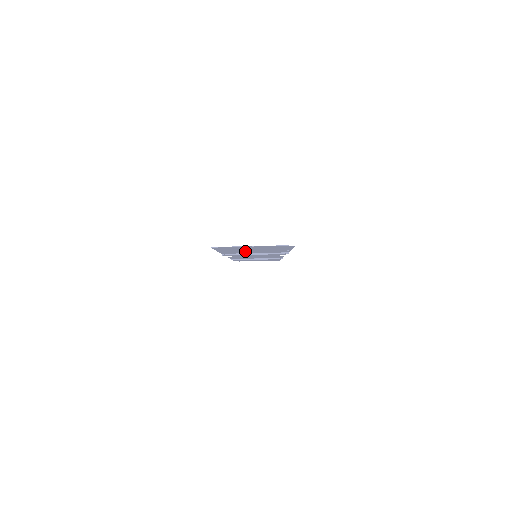
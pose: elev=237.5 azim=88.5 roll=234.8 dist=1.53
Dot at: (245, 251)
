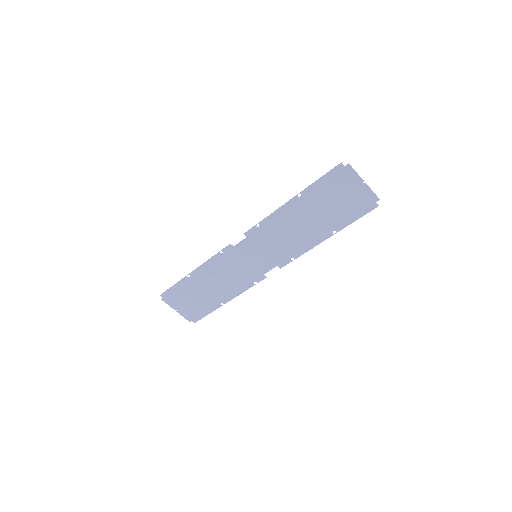
Dot at: (310, 210)
